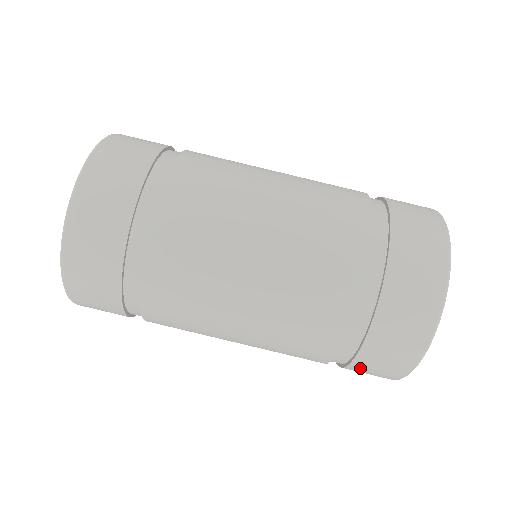
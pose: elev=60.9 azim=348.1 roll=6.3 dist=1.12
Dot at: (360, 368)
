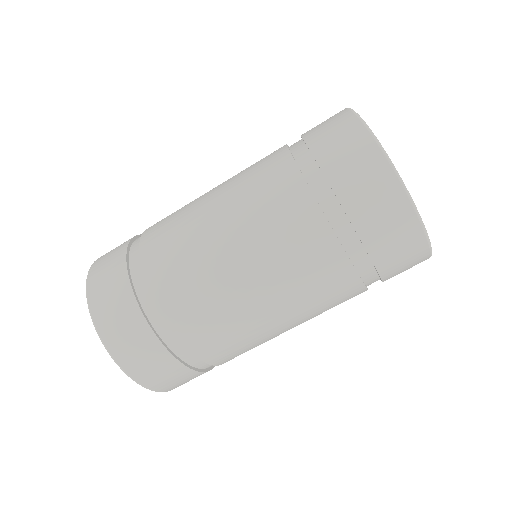
Dot at: (391, 271)
